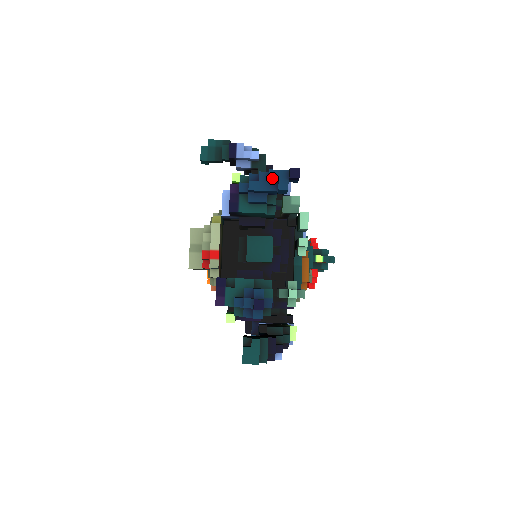
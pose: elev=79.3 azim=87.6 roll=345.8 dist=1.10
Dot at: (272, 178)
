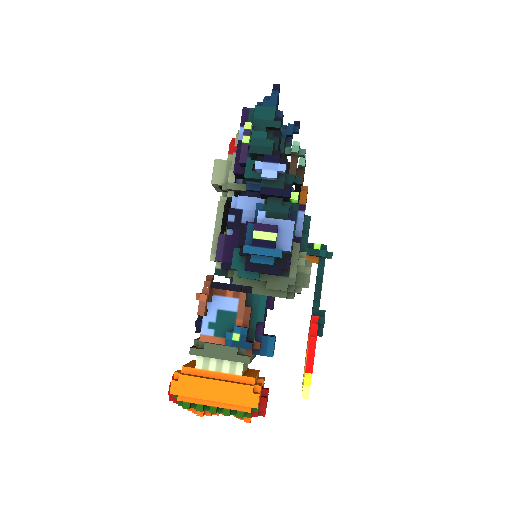
Dot at: (284, 126)
